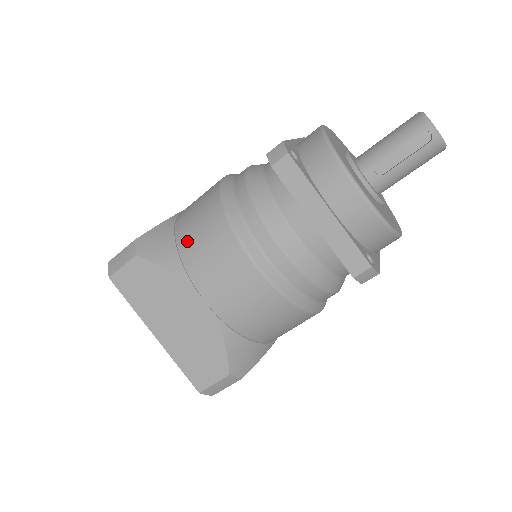
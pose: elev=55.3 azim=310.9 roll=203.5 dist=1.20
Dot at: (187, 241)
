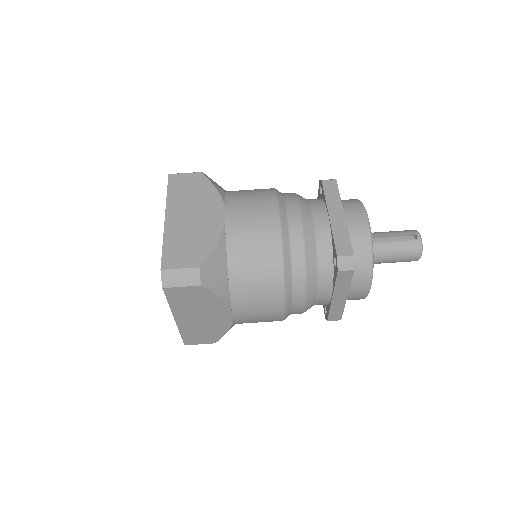
Dot at: (236, 191)
